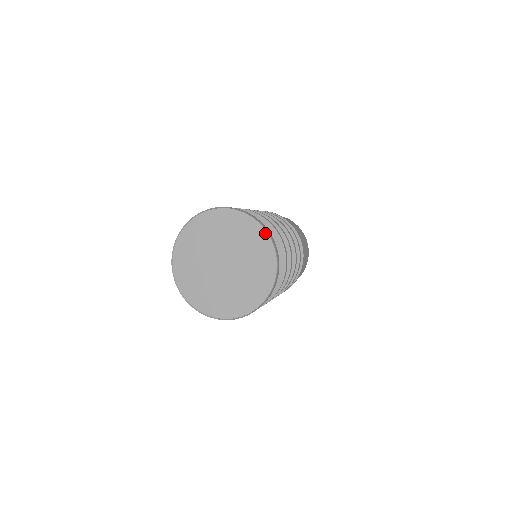
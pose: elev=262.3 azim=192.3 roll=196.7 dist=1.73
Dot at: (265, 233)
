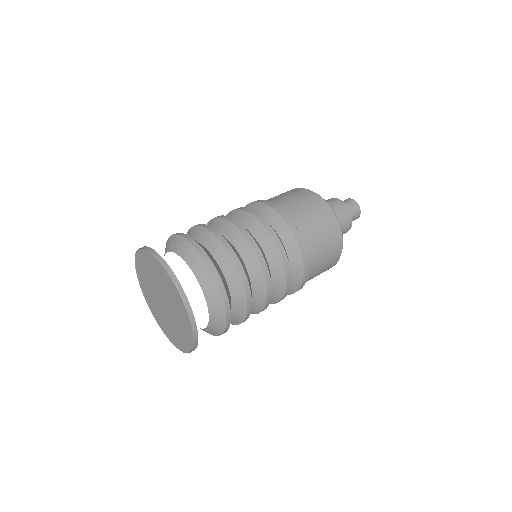
Dot at: (184, 307)
